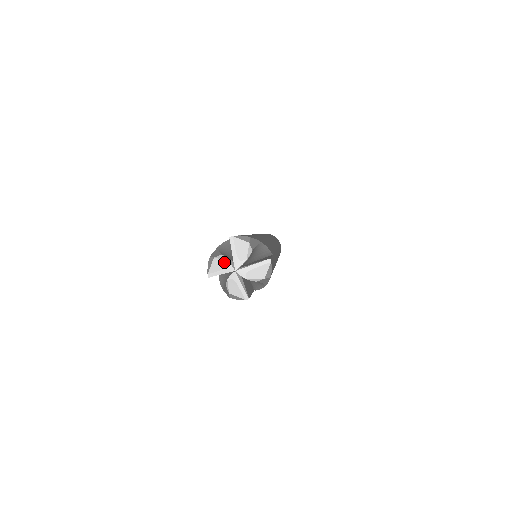
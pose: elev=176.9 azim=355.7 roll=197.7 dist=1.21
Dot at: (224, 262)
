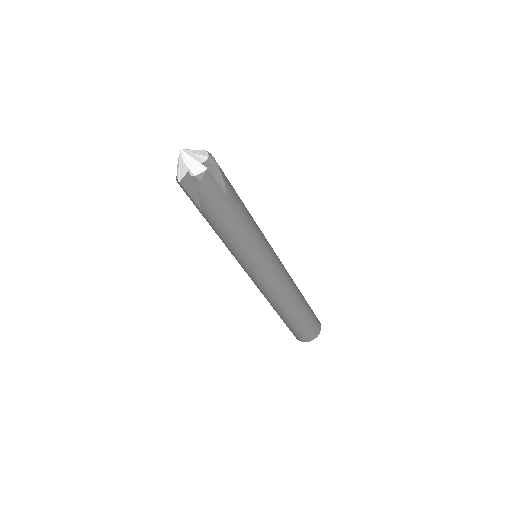
Dot at: (178, 161)
